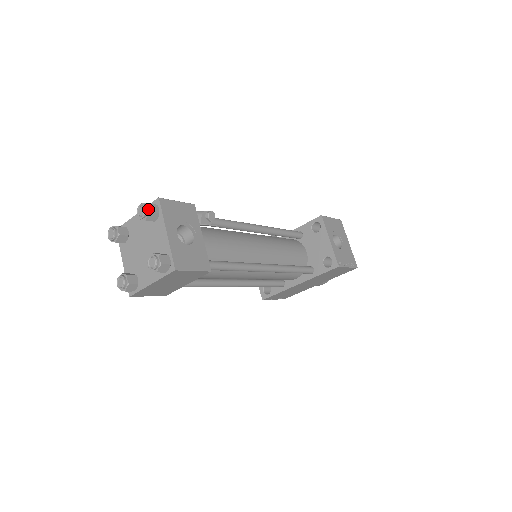
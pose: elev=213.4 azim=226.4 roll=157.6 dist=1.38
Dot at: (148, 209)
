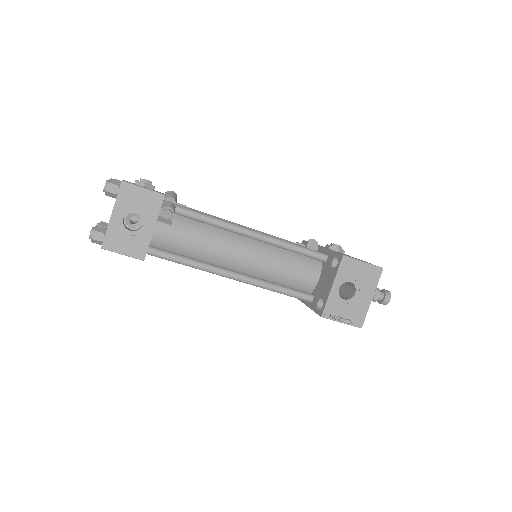
Dot at: (106, 188)
